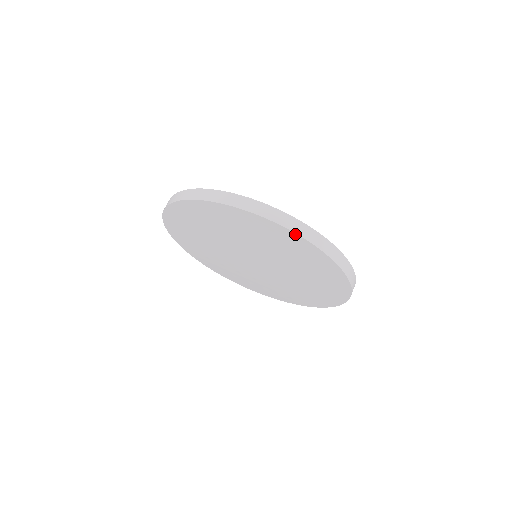
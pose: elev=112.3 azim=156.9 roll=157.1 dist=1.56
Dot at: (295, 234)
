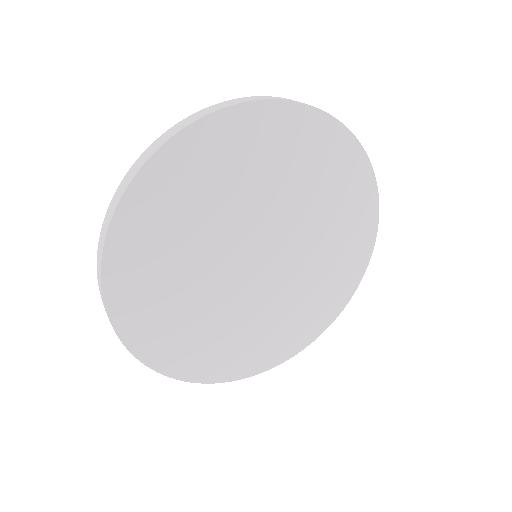
Dot at: (352, 136)
